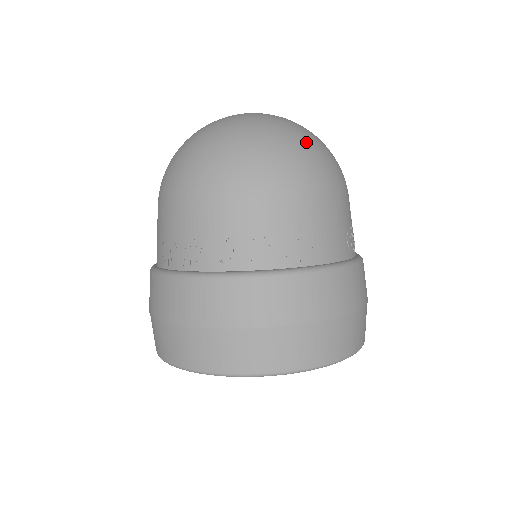
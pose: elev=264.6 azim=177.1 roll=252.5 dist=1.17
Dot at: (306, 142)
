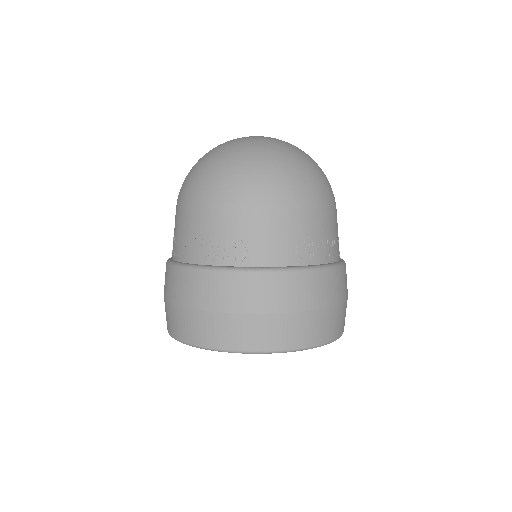
Dot at: (265, 162)
